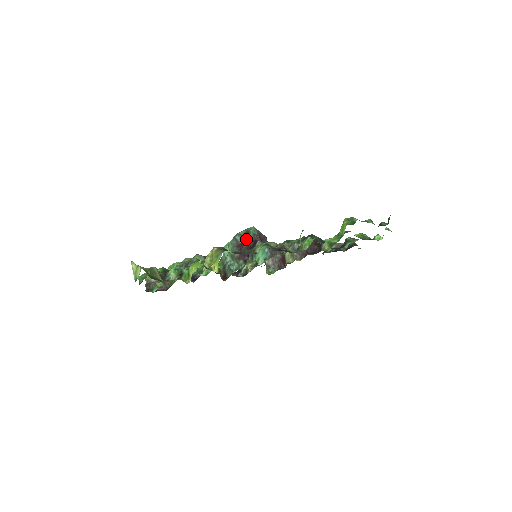
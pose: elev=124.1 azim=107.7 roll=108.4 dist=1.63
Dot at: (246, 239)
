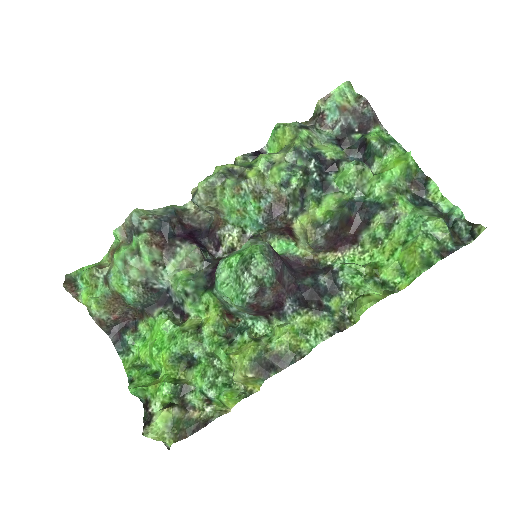
Dot at: (263, 298)
